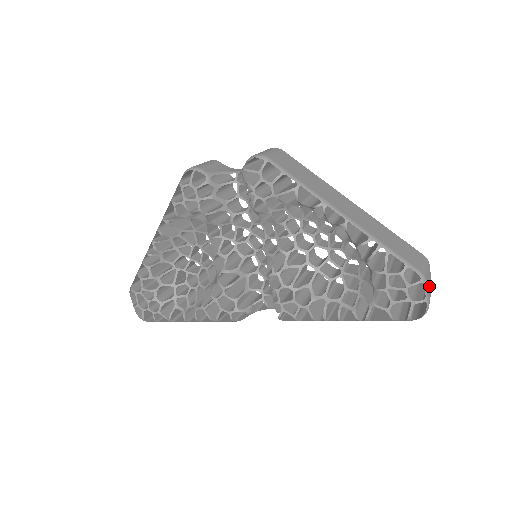
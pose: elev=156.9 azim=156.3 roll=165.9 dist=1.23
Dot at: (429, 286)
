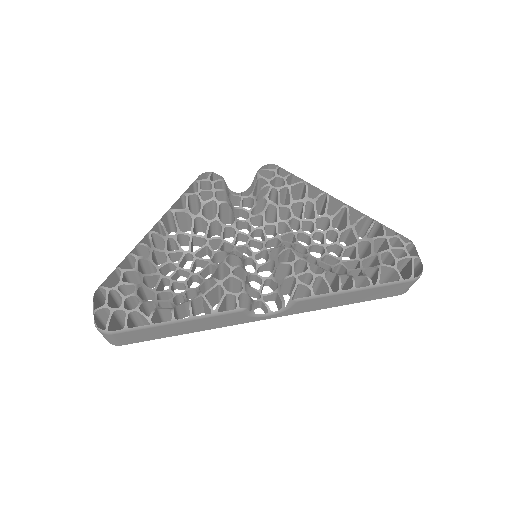
Dot at: occluded
